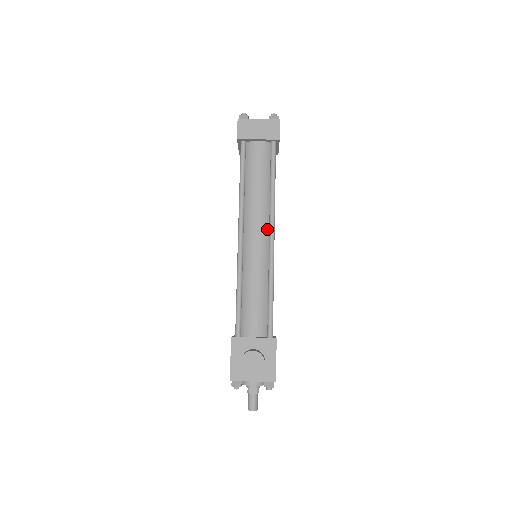
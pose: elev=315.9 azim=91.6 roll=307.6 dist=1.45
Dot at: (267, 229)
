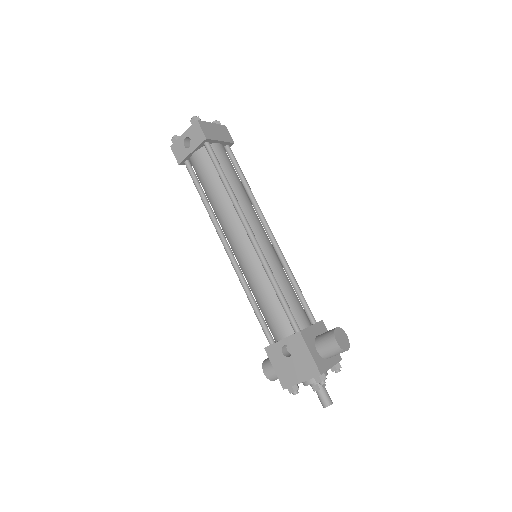
Dot at: occluded
